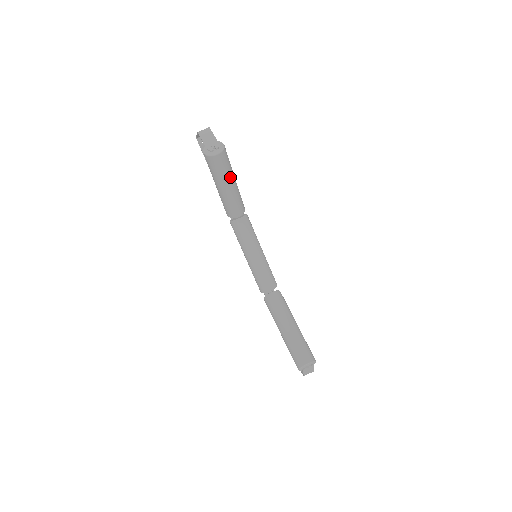
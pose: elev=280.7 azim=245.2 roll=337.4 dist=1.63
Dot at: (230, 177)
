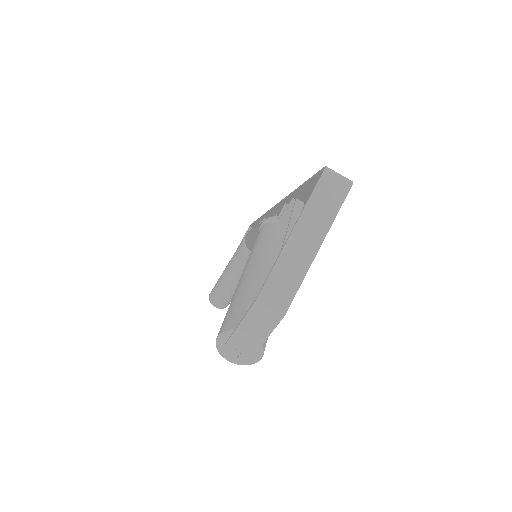
Dot at: occluded
